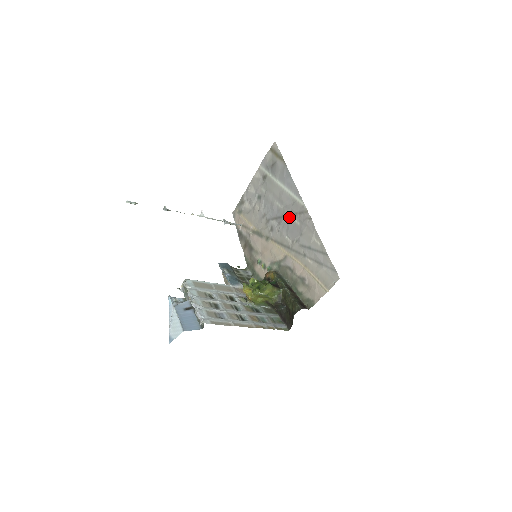
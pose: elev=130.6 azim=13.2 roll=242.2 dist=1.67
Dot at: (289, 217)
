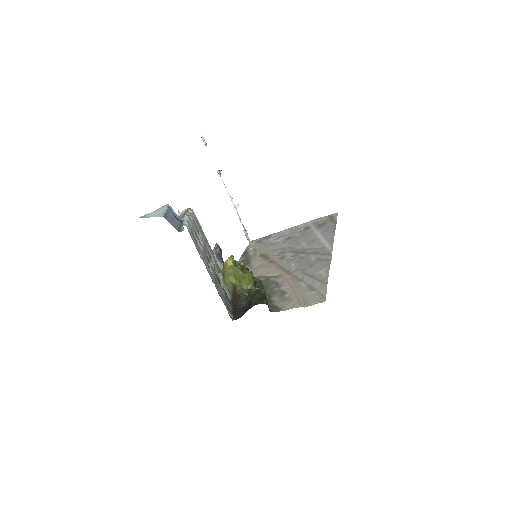
Dot at: (308, 254)
